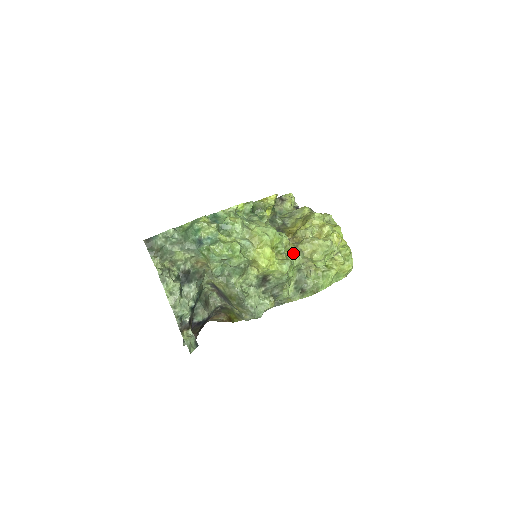
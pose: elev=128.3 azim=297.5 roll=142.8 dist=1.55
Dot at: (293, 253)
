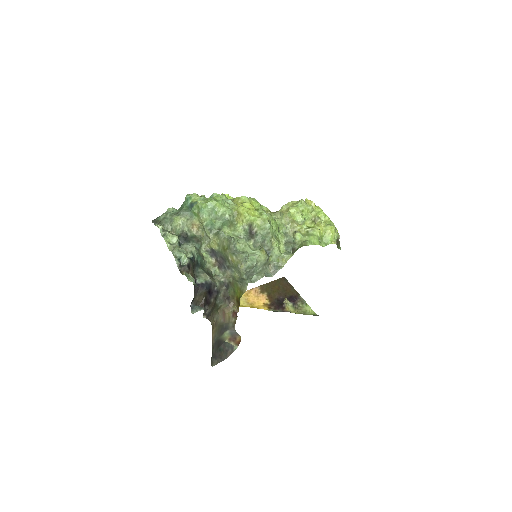
Dot at: (275, 217)
